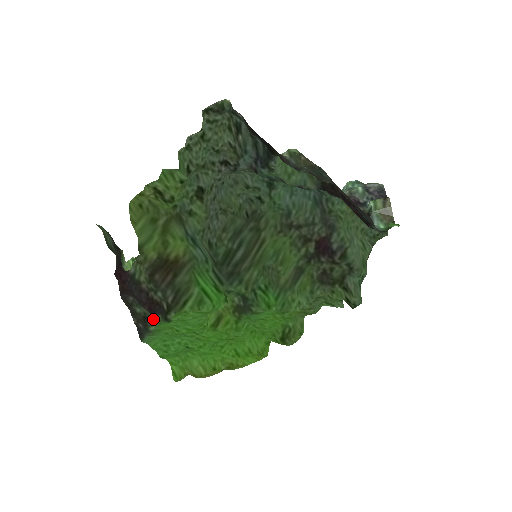
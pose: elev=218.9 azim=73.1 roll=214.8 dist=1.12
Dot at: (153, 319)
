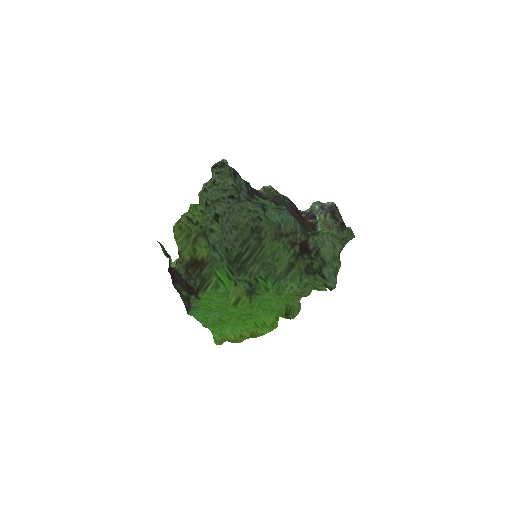
Dot at: (192, 299)
